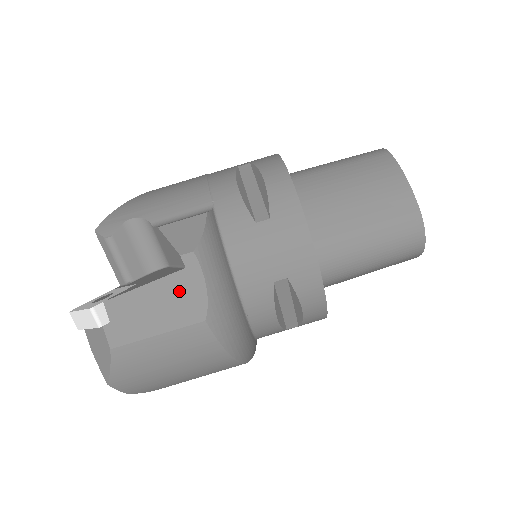
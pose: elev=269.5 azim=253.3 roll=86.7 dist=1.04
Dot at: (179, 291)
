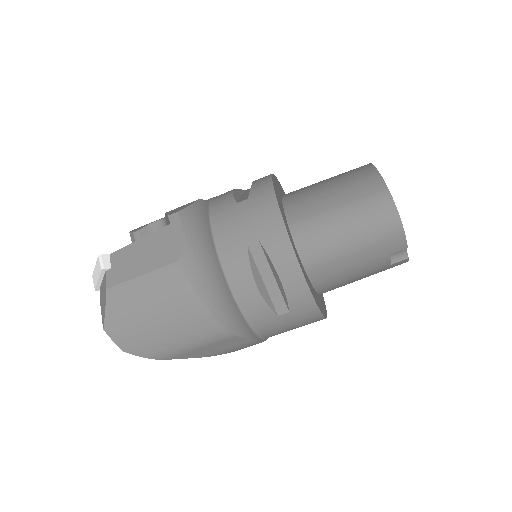
Dot at: (163, 241)
